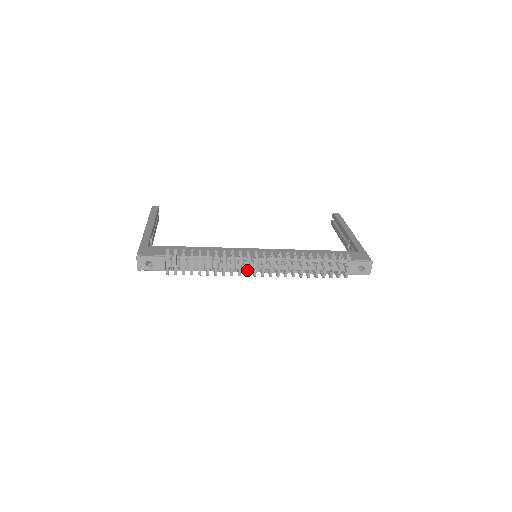
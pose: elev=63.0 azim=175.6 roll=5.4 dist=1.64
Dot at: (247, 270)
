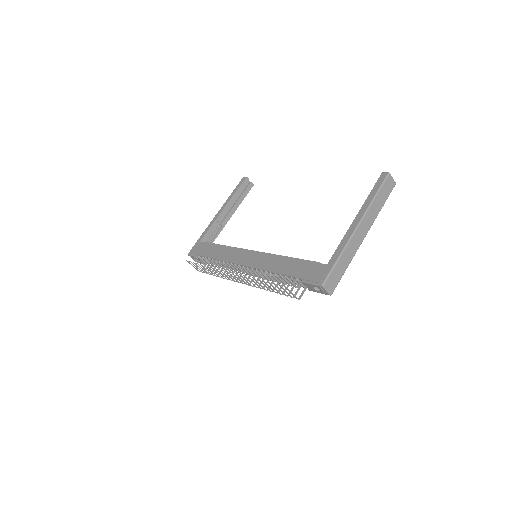
Dot at: (232, 278)
